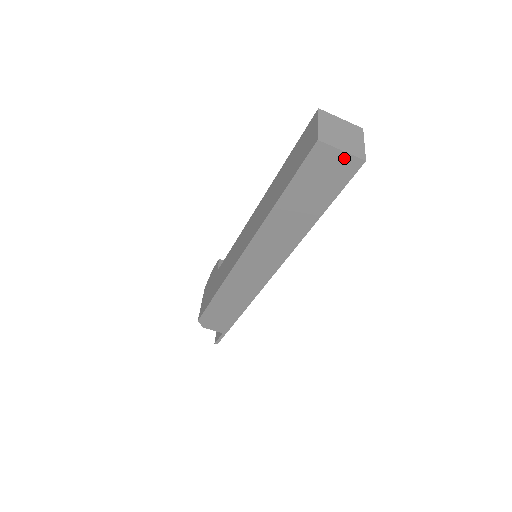
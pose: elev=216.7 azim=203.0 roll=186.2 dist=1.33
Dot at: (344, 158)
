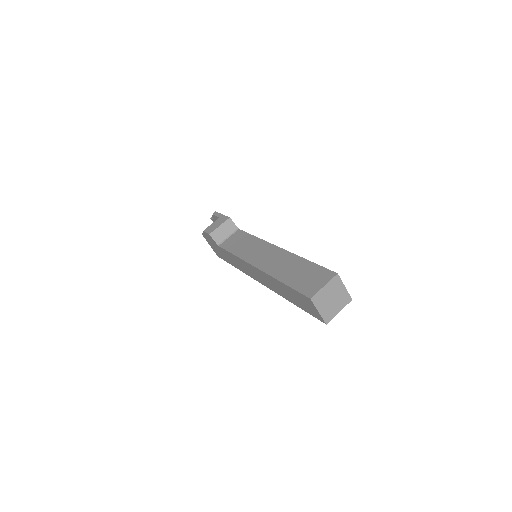
Dot at: occluded
